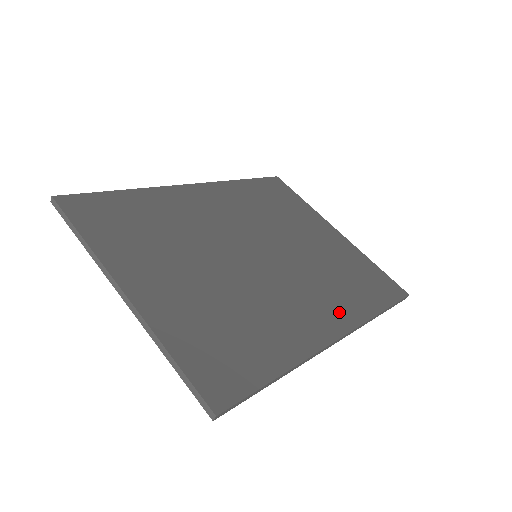
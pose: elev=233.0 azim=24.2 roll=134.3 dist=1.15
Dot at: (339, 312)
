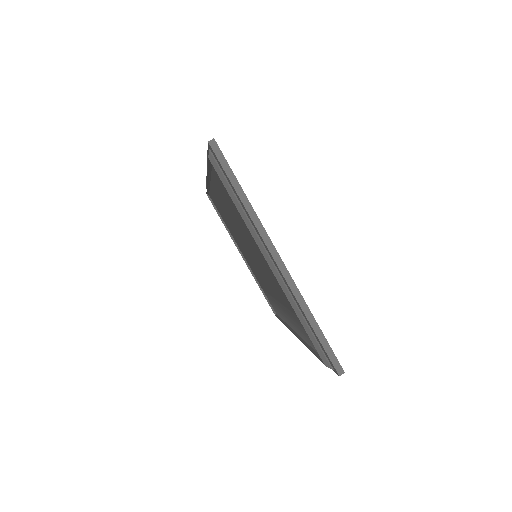
Dot at: occluded
